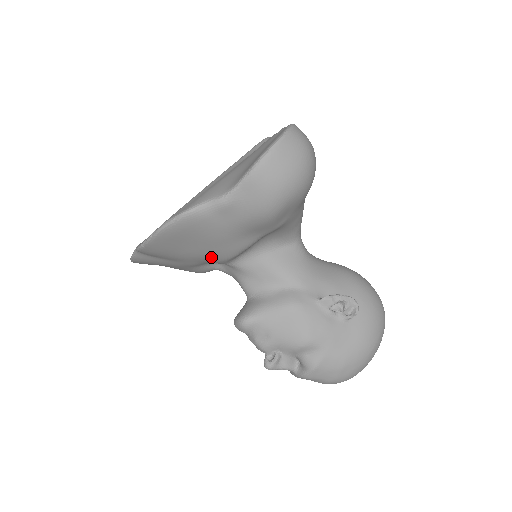
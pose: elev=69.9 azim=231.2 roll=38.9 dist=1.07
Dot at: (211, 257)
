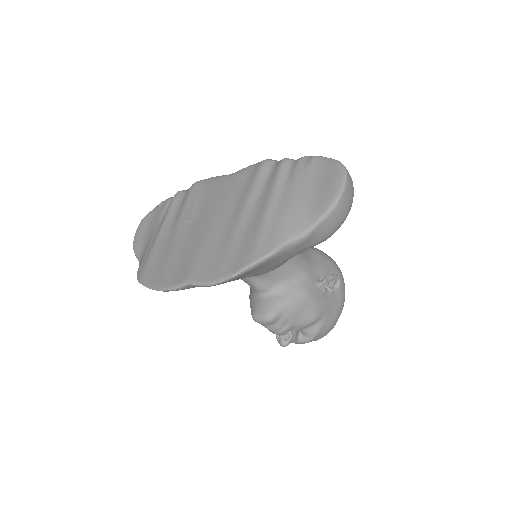
Dot at: (256, 275)
